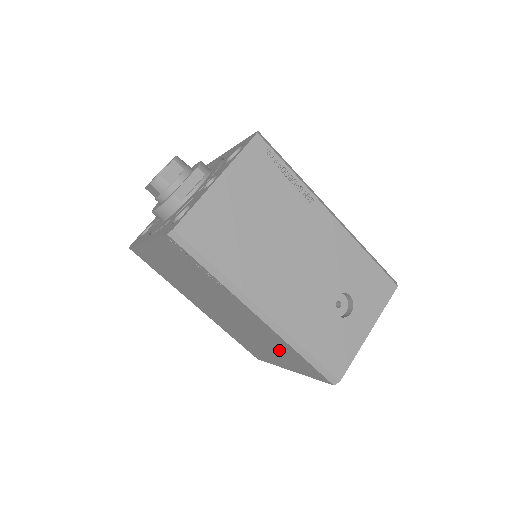
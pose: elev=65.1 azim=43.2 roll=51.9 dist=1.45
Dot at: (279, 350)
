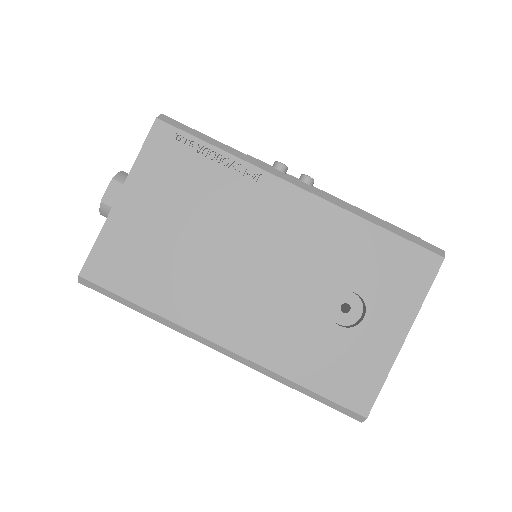
Dot at: occluded
